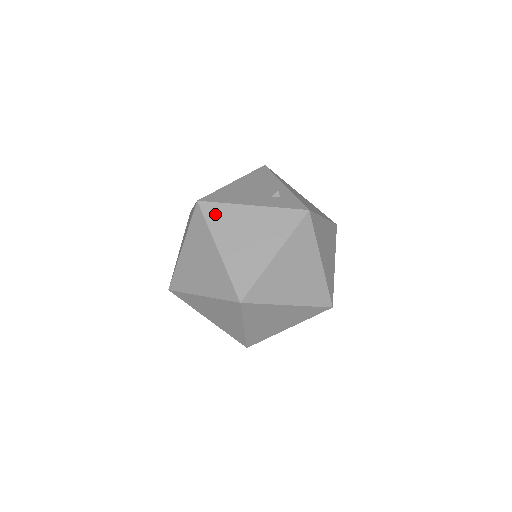
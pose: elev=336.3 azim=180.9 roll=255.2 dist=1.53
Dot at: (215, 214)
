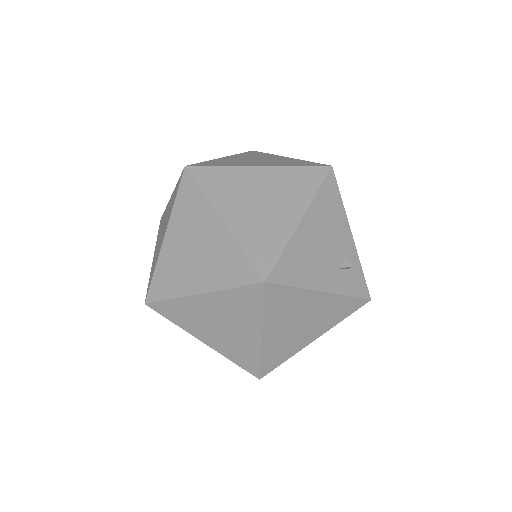
Dot at: (279, 299)
